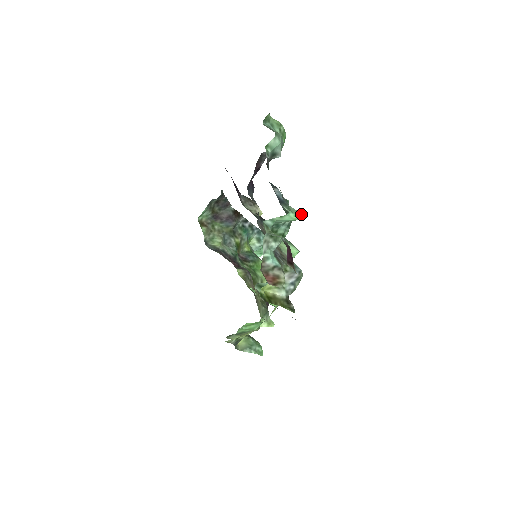
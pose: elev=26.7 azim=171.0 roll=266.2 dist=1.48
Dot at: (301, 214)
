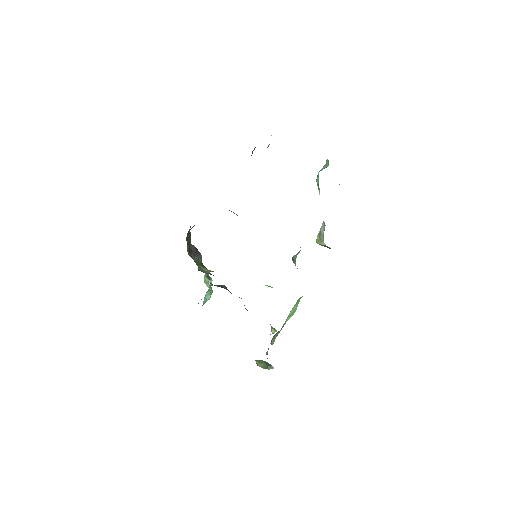
Dot at: occluded
